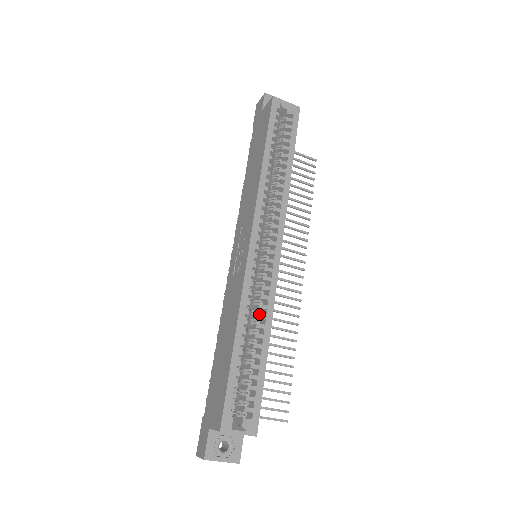
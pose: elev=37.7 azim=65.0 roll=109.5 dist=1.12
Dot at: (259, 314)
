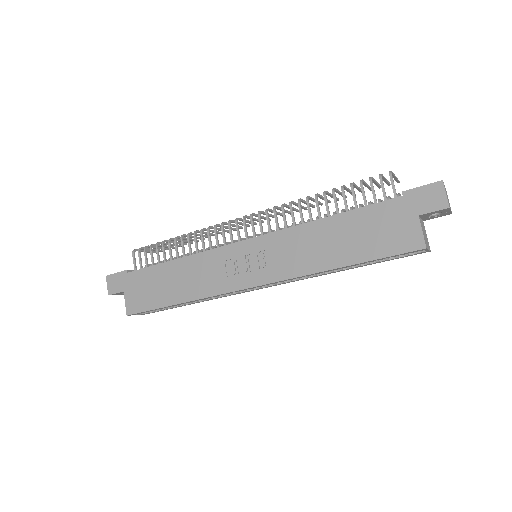
Dot at: occluded
